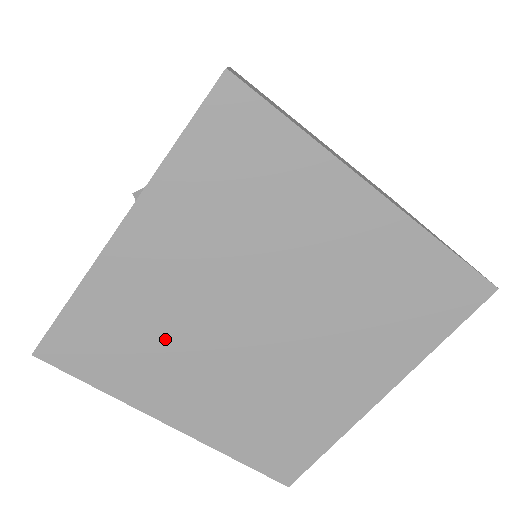
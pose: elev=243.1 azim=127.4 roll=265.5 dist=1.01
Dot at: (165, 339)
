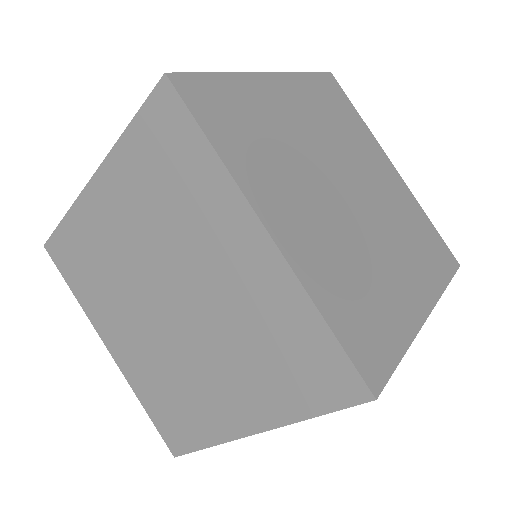
Dot at: (281, 151)
